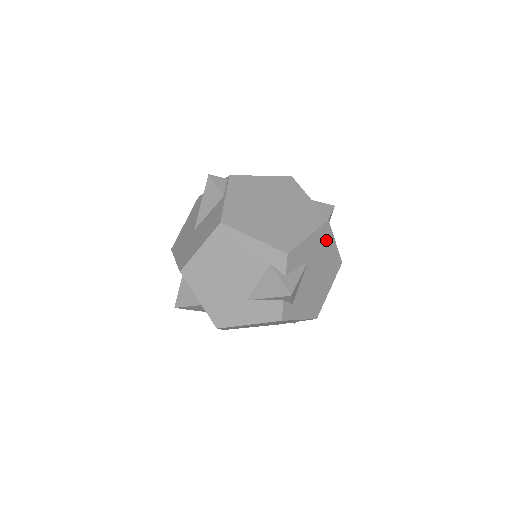
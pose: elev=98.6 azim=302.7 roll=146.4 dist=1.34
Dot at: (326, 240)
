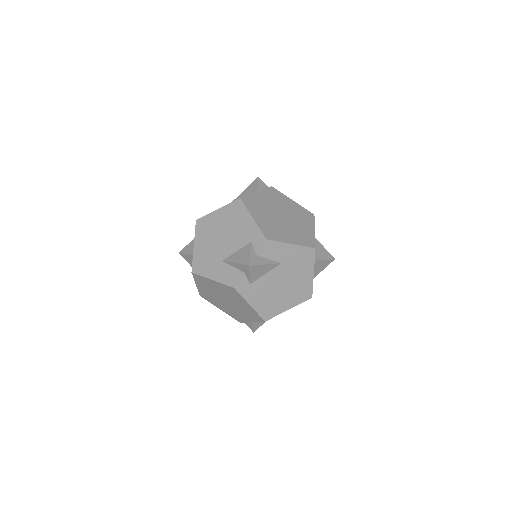
Dot at: (306, 263)
